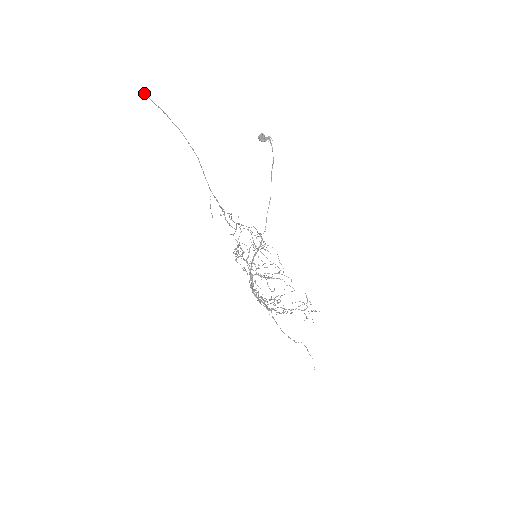
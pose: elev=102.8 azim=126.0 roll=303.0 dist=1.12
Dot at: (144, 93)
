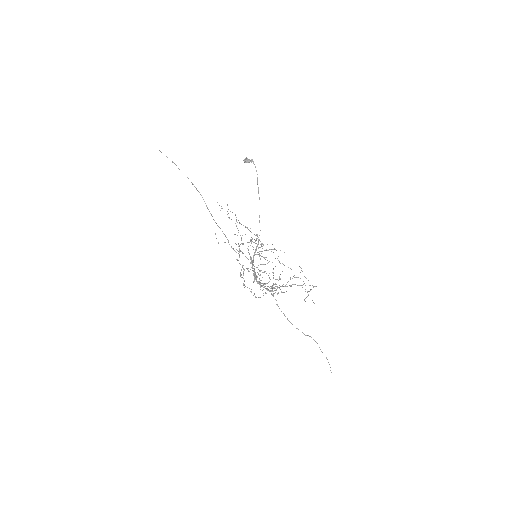
Dot at: occluded
